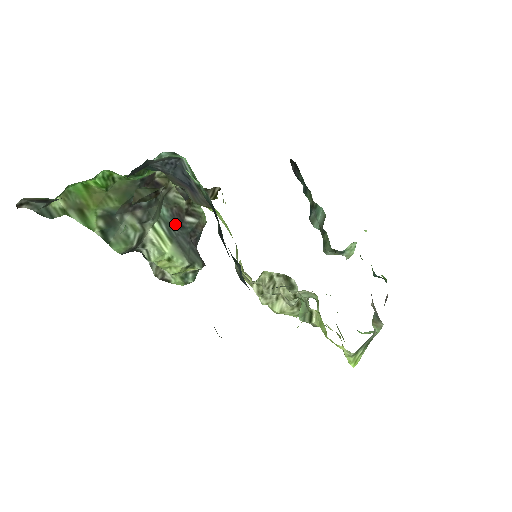
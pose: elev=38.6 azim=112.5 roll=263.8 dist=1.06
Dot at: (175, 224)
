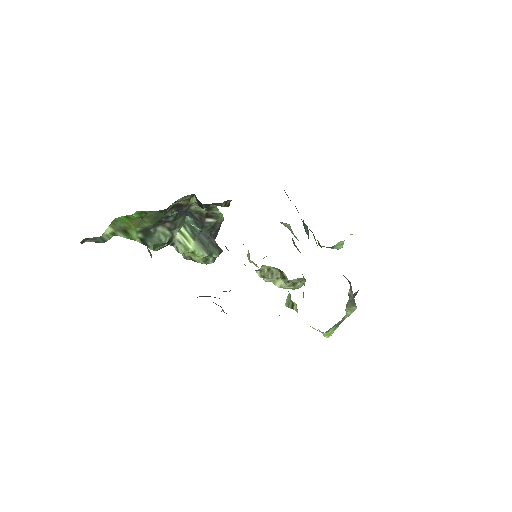
Dot at: (197, 226)
